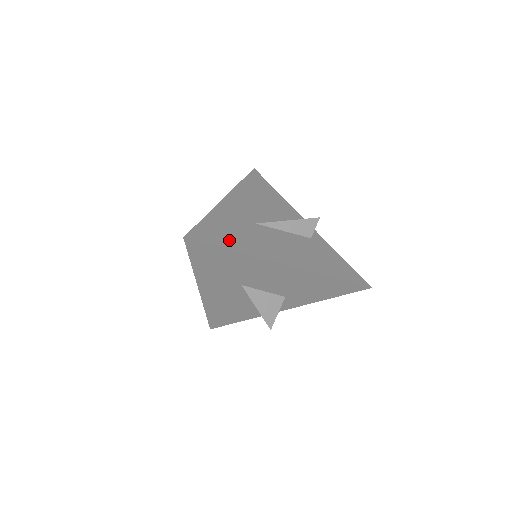
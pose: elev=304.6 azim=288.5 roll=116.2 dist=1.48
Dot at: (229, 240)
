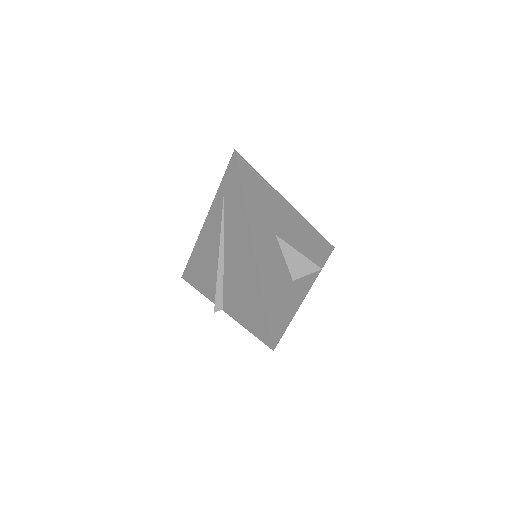
Dot at: occluded
